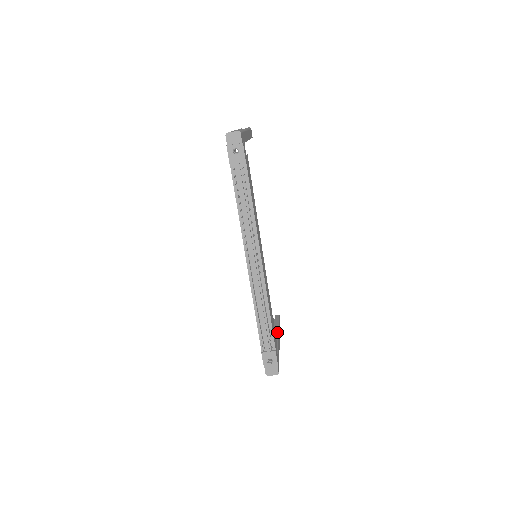
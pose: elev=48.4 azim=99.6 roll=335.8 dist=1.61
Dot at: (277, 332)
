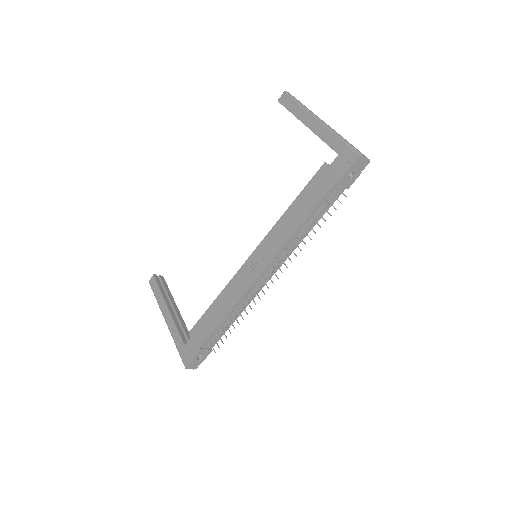
Dot at: (176, 307)
